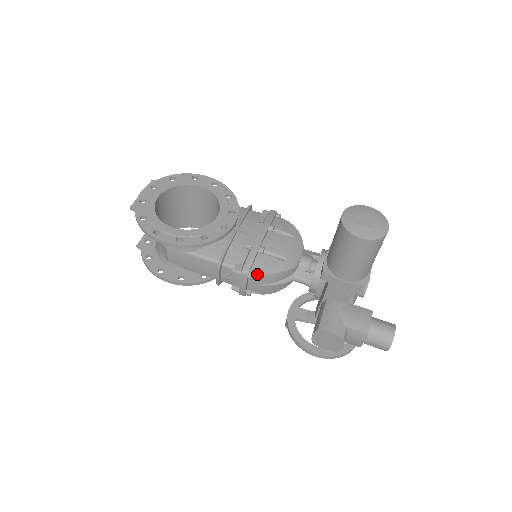
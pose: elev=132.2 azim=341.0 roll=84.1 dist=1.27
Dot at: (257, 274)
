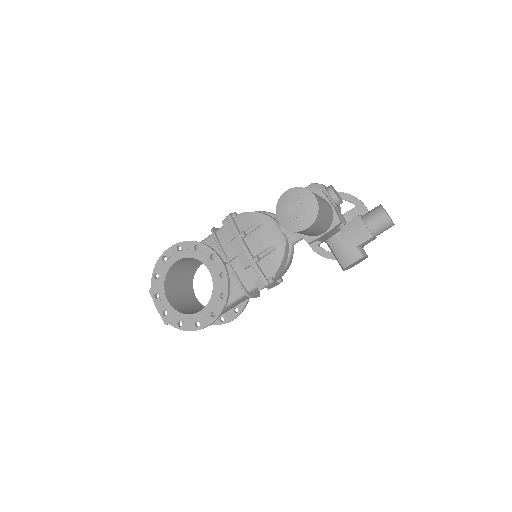
Dot at: (273, 276)
